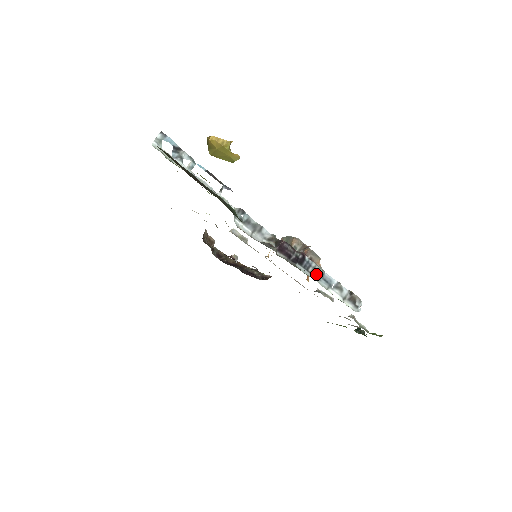
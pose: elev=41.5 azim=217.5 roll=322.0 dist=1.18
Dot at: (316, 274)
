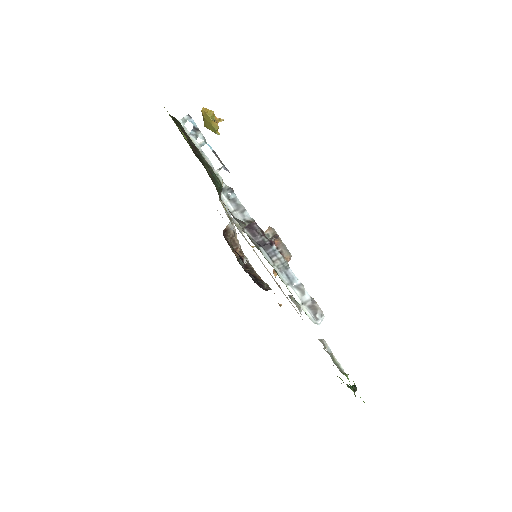
Dot at: (279, 265)
